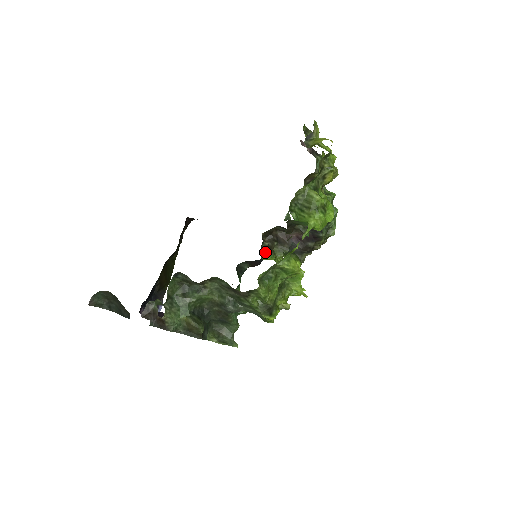
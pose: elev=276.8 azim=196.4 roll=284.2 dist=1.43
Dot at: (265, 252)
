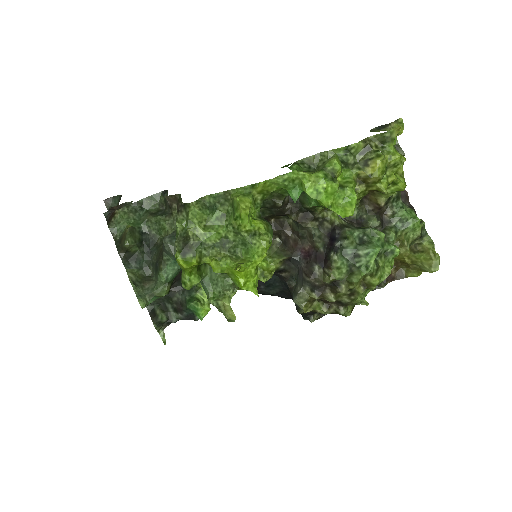
Dot at: occluded
